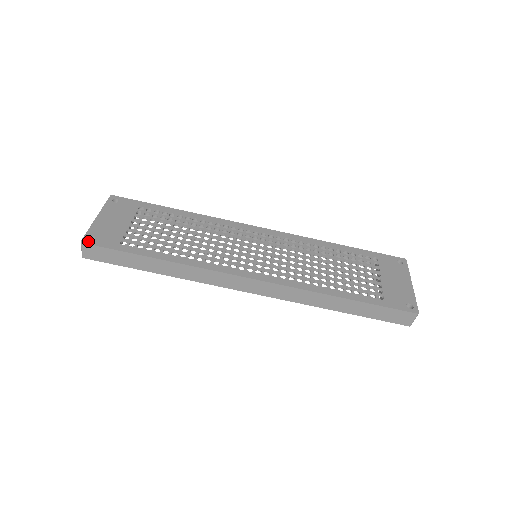
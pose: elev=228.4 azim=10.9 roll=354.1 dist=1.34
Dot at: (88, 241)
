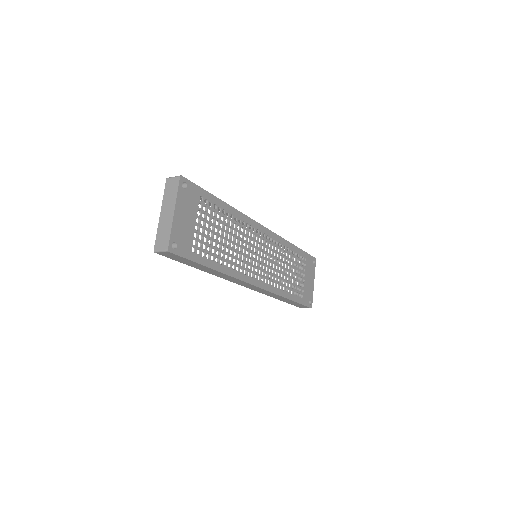
Dot at: (173, 249)
